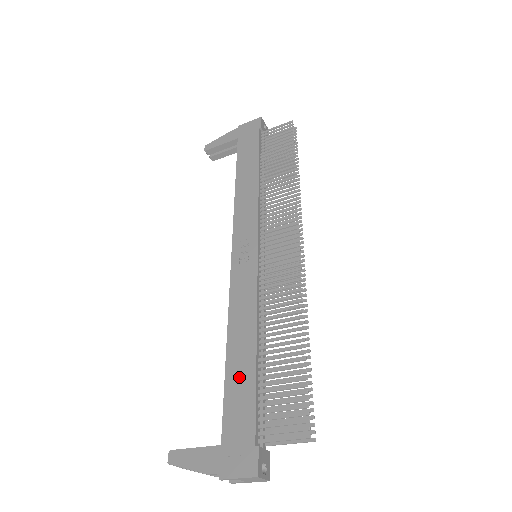
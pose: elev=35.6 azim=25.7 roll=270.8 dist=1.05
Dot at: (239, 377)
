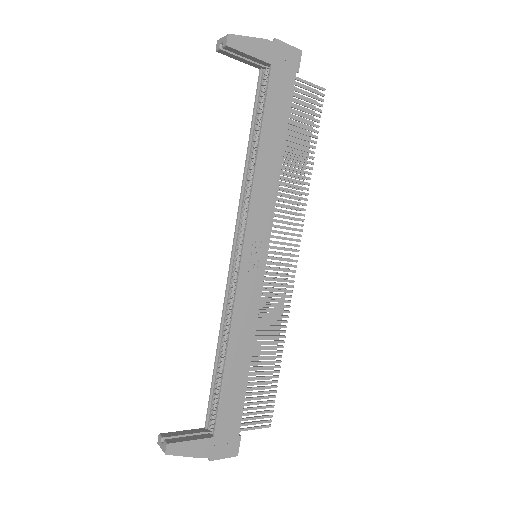
Dot at: (234, 384)
